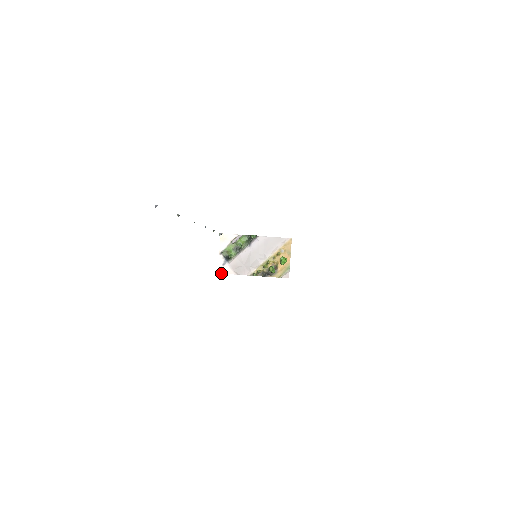
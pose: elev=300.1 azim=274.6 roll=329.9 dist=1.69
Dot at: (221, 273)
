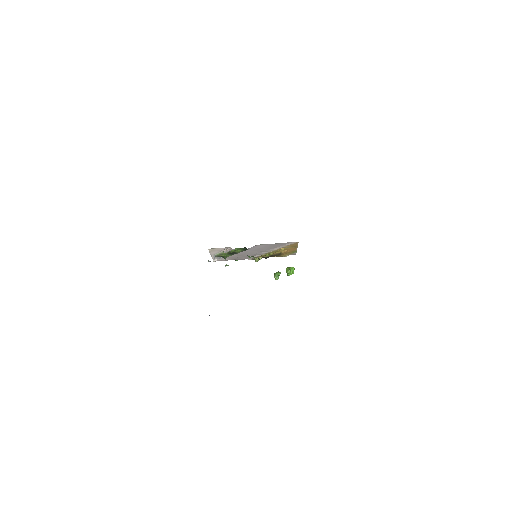
Dot at: occluded
